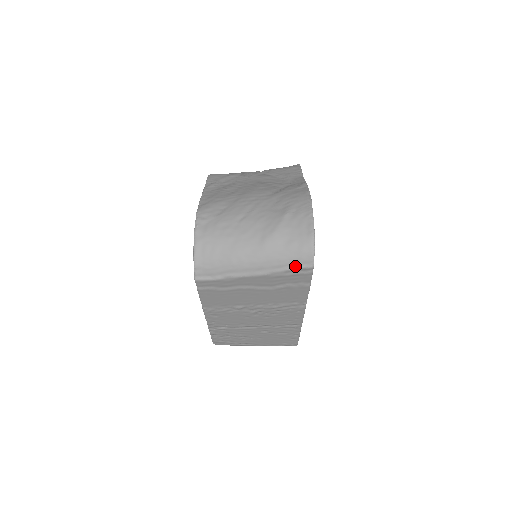
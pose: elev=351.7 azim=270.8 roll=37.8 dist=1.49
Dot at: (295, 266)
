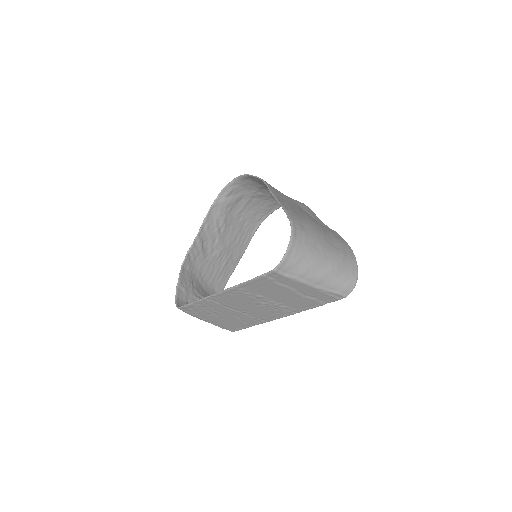
Dot at: (338, 292)
